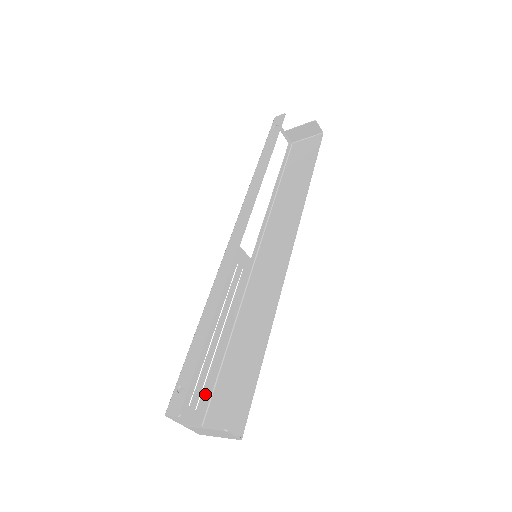
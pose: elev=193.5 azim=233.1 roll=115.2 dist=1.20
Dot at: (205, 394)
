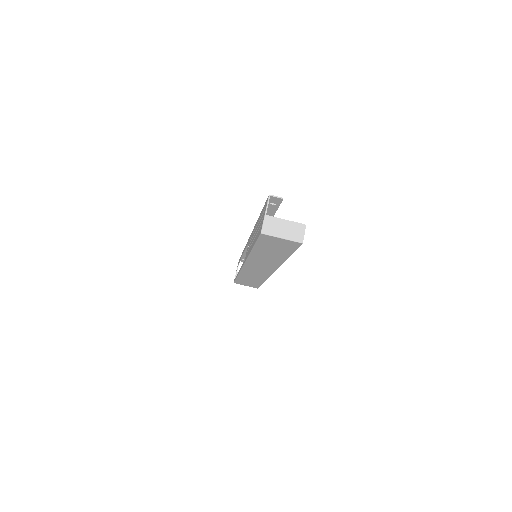
Dot at: occluded
